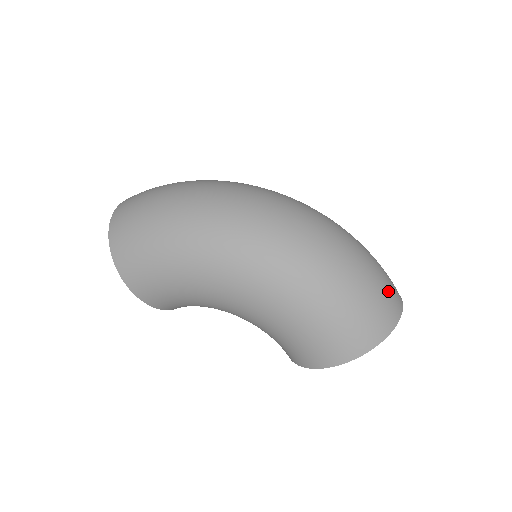
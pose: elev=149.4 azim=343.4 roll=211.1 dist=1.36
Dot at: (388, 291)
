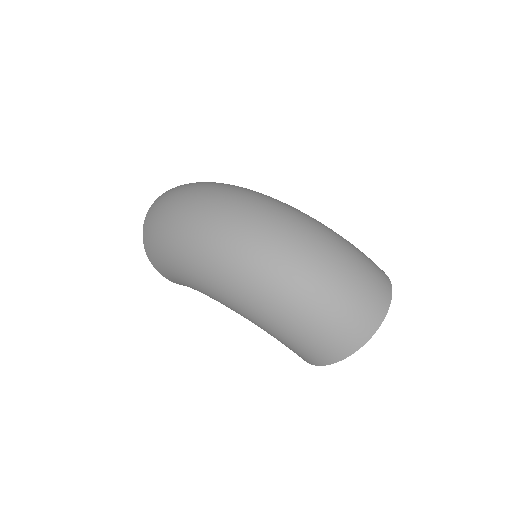
Dot at: (359, 312)
